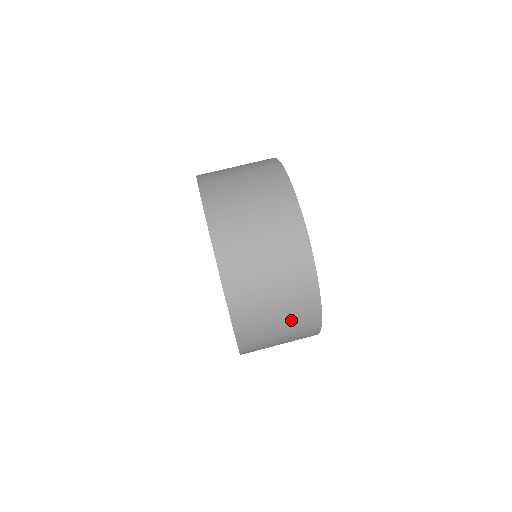
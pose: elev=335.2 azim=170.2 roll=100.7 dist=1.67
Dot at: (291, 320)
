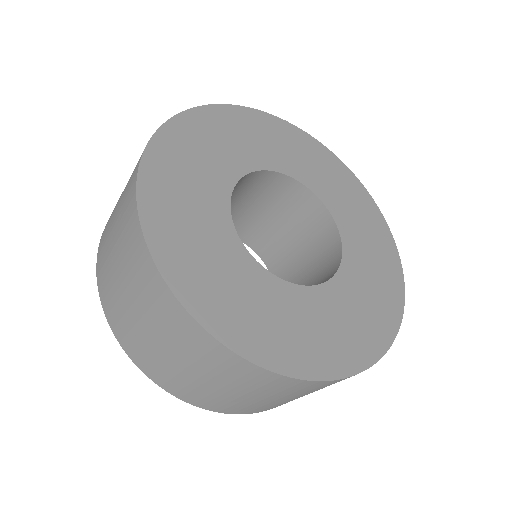
Dot at: occluded
